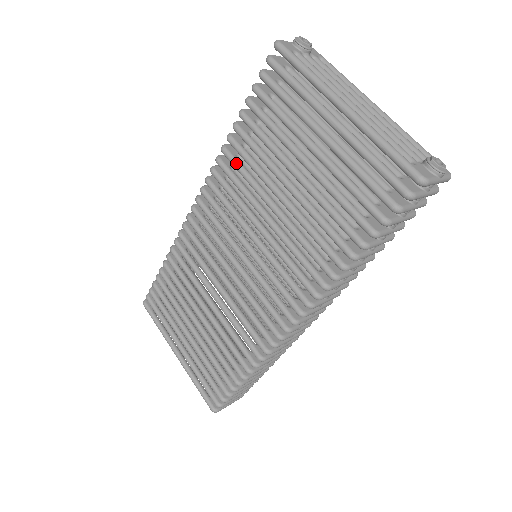
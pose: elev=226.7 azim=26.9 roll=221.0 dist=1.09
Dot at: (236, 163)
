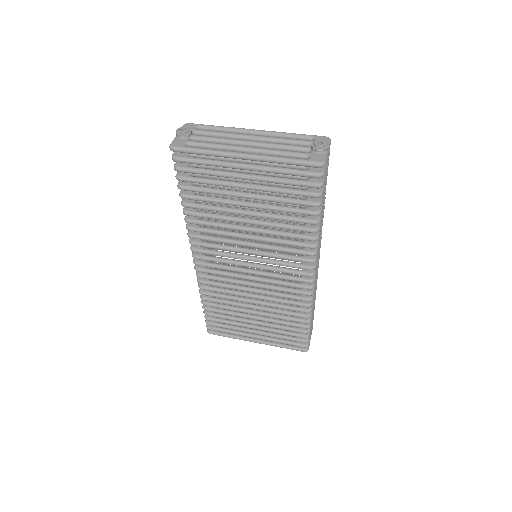
Dot at: (203, 223)
